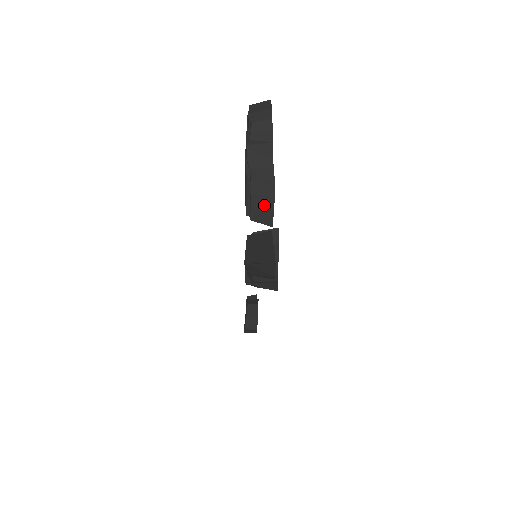
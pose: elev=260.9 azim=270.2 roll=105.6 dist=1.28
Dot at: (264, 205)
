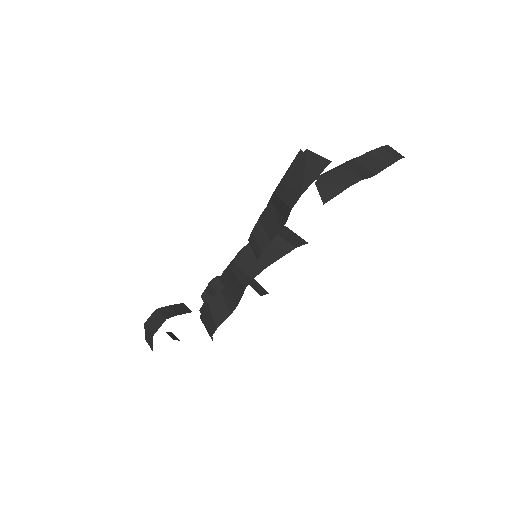
Dot at: (339, 182)
